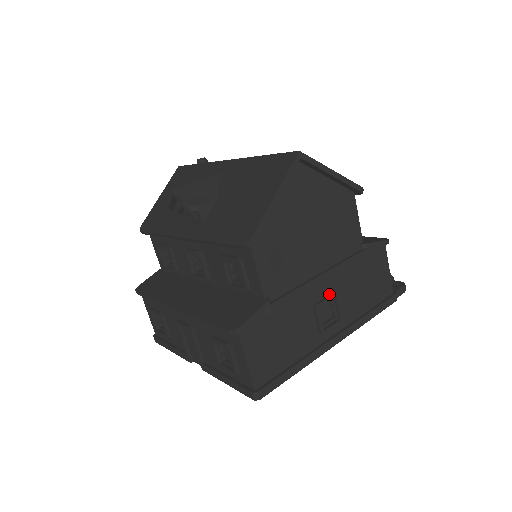
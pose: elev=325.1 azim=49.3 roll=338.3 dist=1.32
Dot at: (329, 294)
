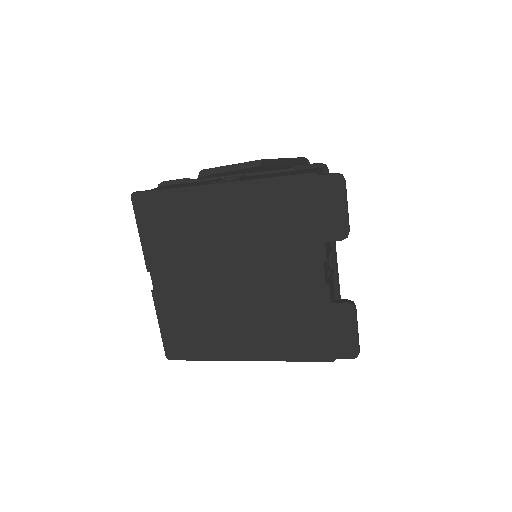
Dot at: occluded
